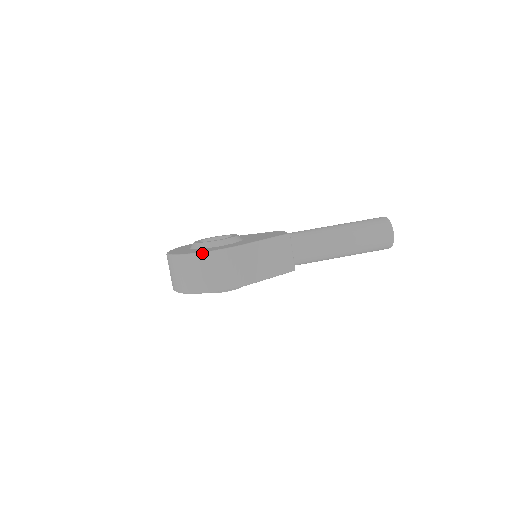
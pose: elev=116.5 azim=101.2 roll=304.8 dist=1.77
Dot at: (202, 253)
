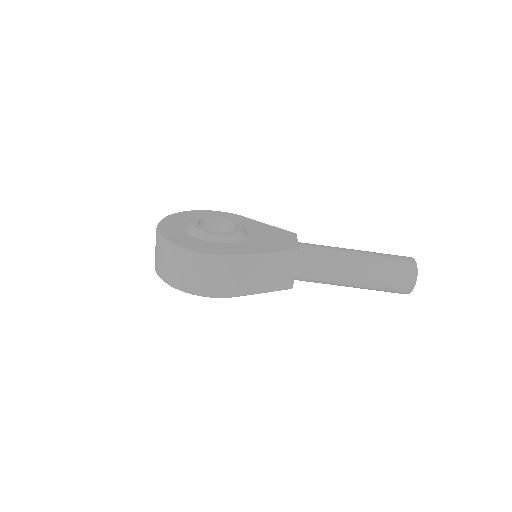
Dot at: (192, 252)
